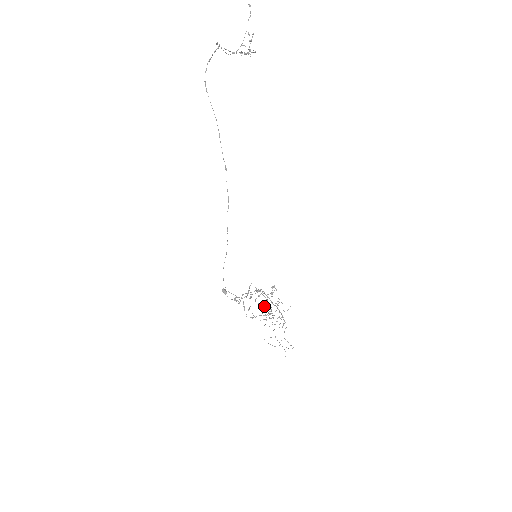
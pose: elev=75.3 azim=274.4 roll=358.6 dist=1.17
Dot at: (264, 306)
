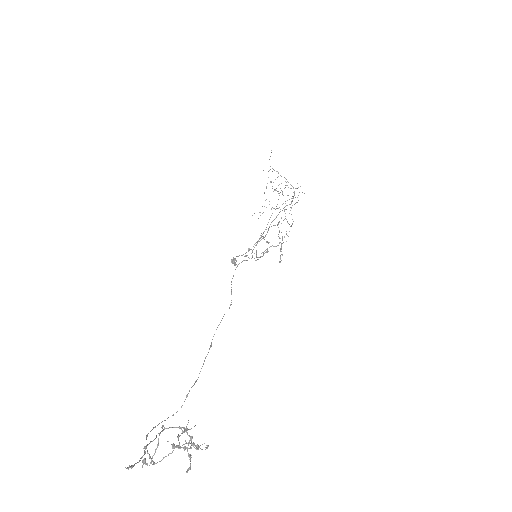
Dot at: occluded
